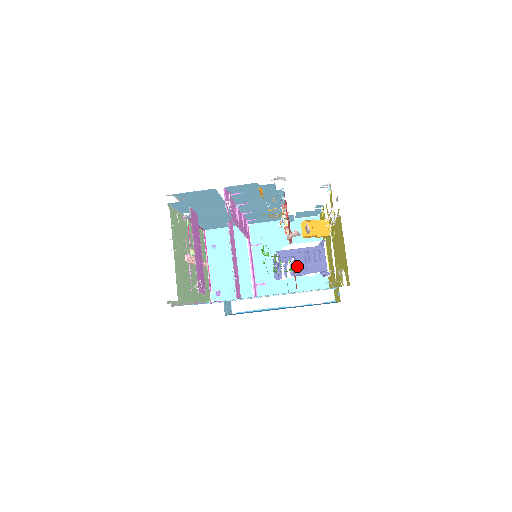
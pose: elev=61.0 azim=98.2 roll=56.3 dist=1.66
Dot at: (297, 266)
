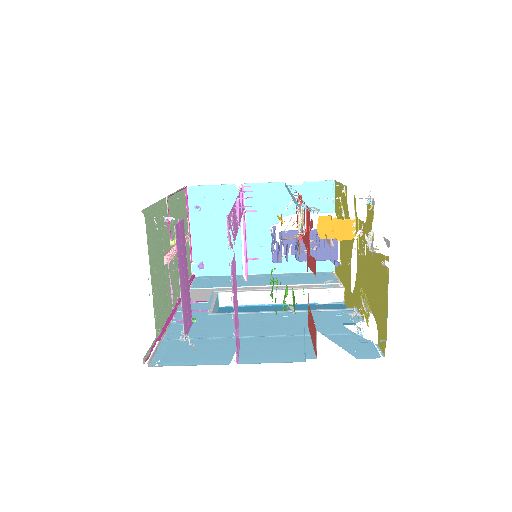
Dot at: (302, 251)
